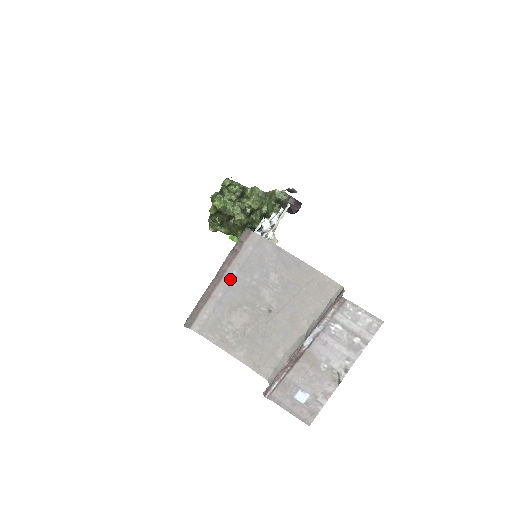
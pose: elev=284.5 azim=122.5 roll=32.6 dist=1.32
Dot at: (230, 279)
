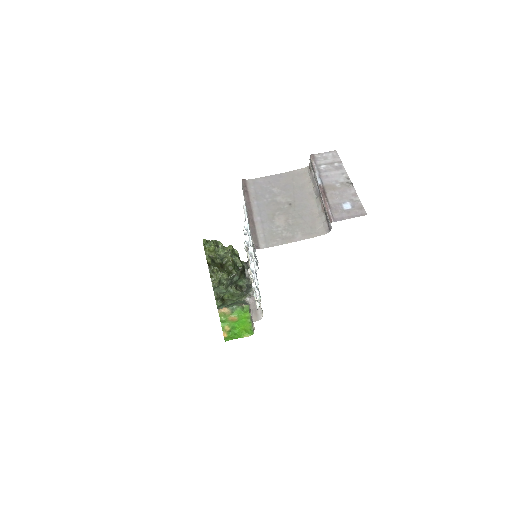
Dot at: (256, 207)
